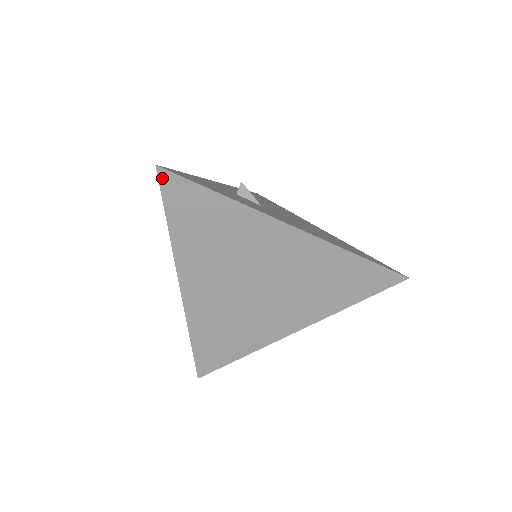
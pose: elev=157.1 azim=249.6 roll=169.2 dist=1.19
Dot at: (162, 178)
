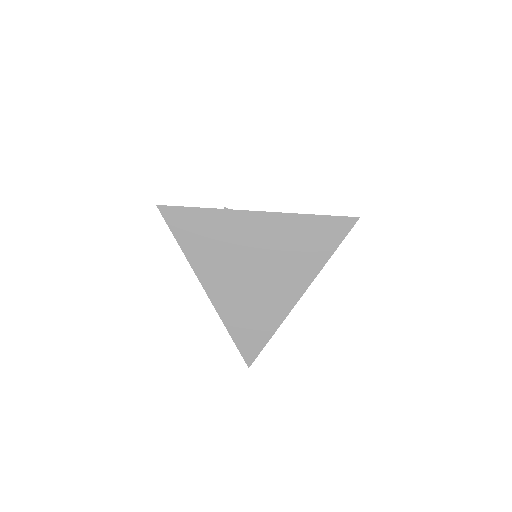
Dot at: (163, 212)
